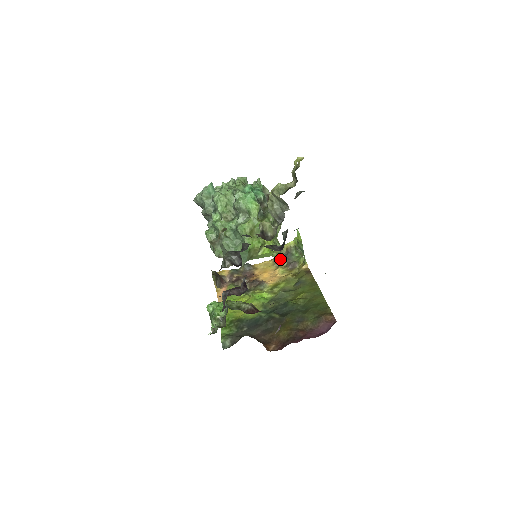
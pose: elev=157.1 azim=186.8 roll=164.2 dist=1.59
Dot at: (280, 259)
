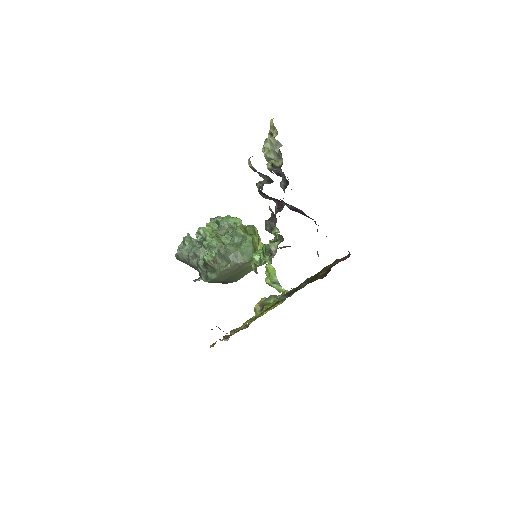
Dot at: occluded
